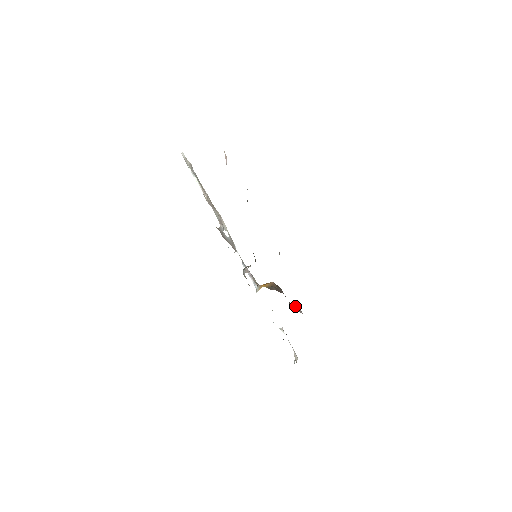
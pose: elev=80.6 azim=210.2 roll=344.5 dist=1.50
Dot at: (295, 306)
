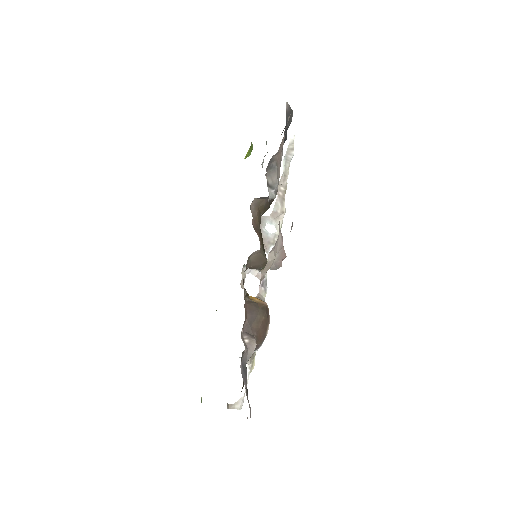
Dot at: (251, 337)
